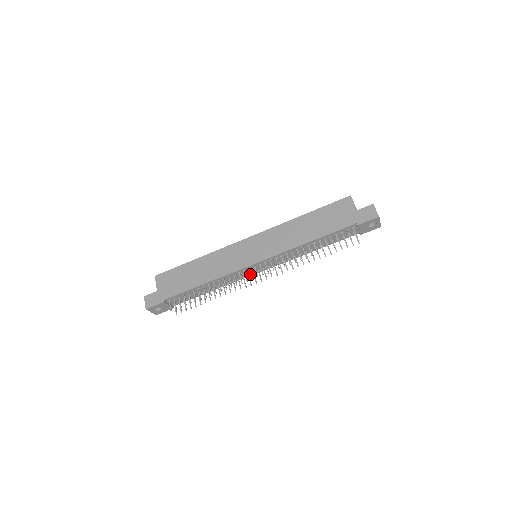
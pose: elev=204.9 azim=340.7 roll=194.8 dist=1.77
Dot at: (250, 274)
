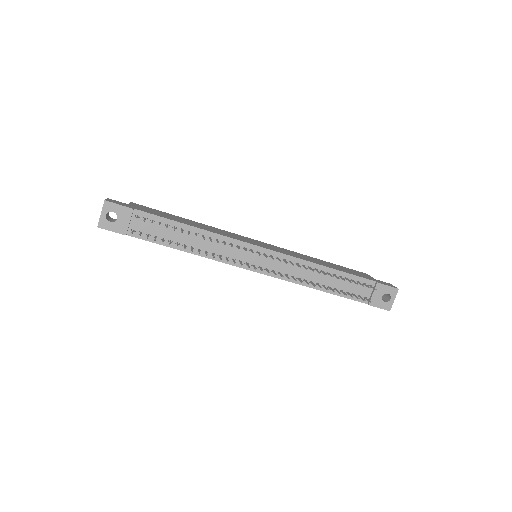
Dot at: occluded
